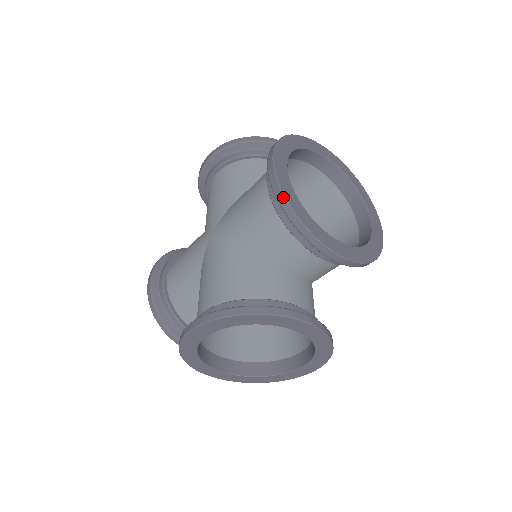
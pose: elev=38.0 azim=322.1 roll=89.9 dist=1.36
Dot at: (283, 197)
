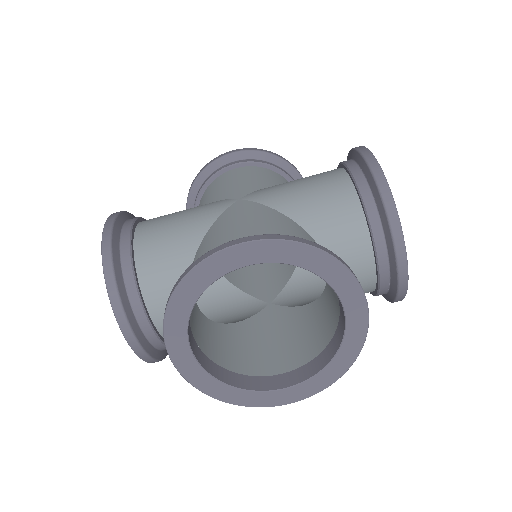
Dot at: (382, 174)
